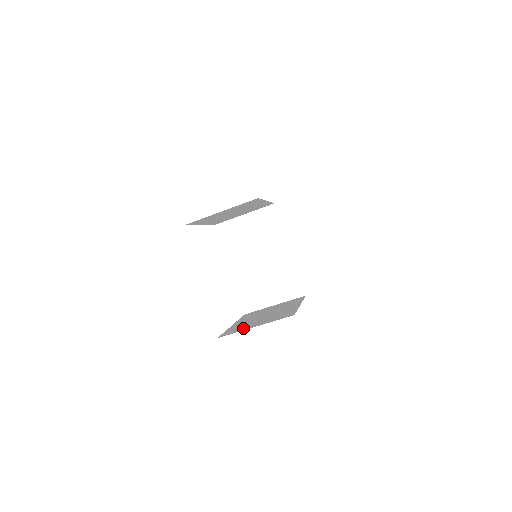
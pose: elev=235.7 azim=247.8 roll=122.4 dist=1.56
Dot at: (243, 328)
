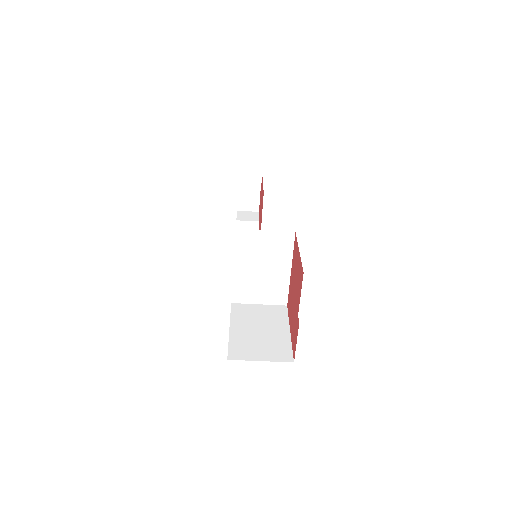
Dot at: (248, 354)
